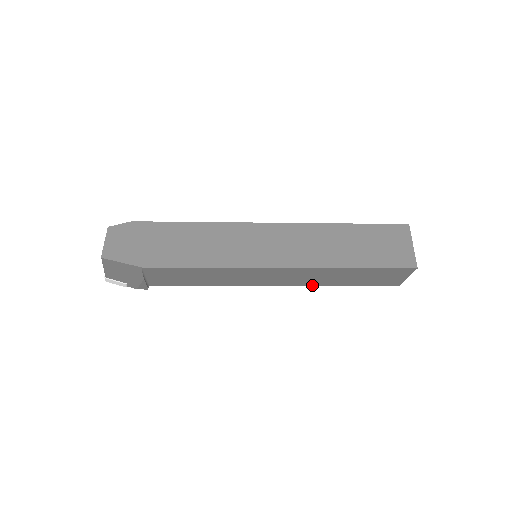
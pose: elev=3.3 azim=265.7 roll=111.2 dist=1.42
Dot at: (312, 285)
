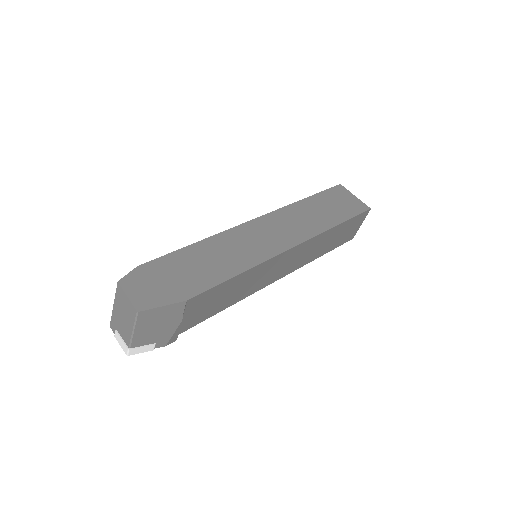
Dot at: (304, 264)
